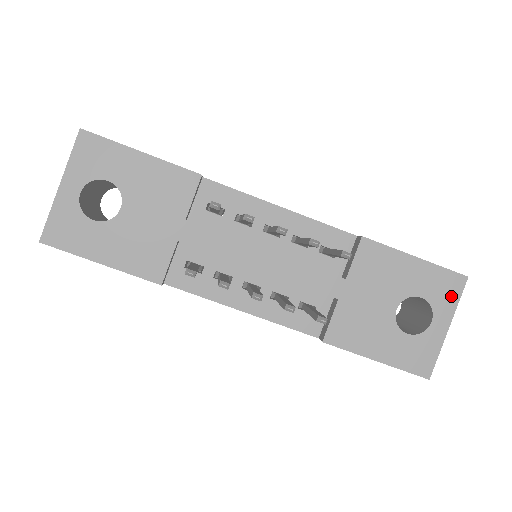
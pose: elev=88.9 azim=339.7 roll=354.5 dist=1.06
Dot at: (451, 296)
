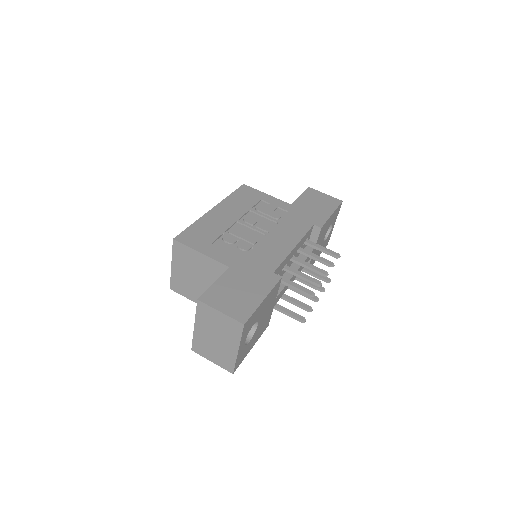
Dot at: occluded
